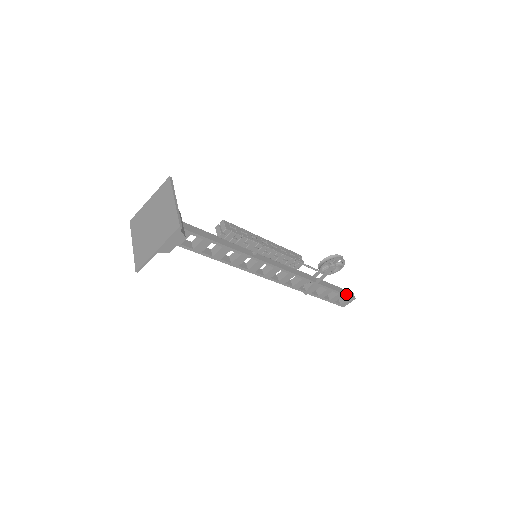
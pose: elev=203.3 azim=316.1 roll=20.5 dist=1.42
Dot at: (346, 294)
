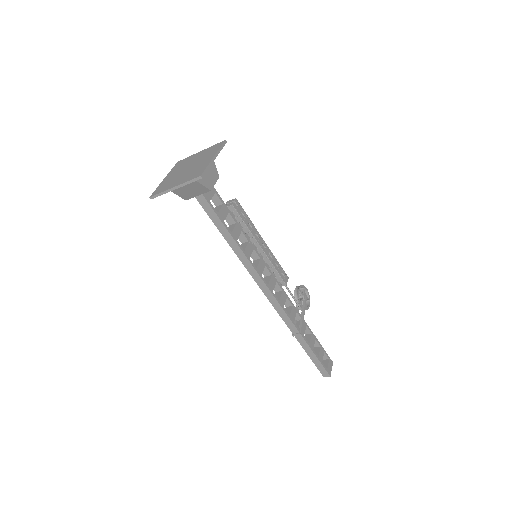
Dot at: (324, 351)
